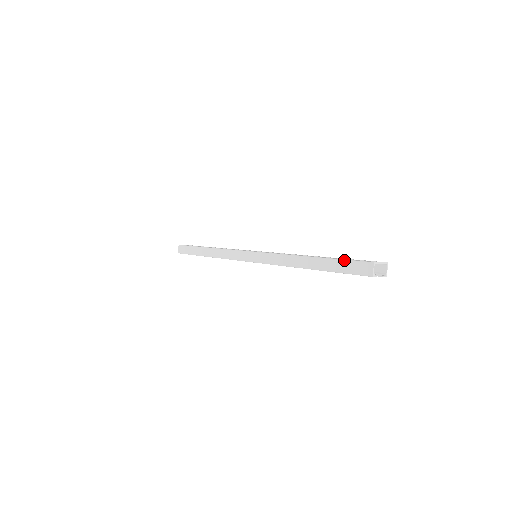
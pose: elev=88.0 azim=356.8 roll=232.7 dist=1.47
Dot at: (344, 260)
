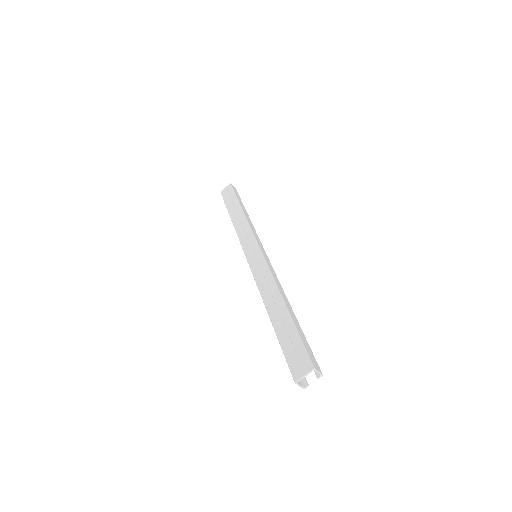
Dot at: (283, 353)
